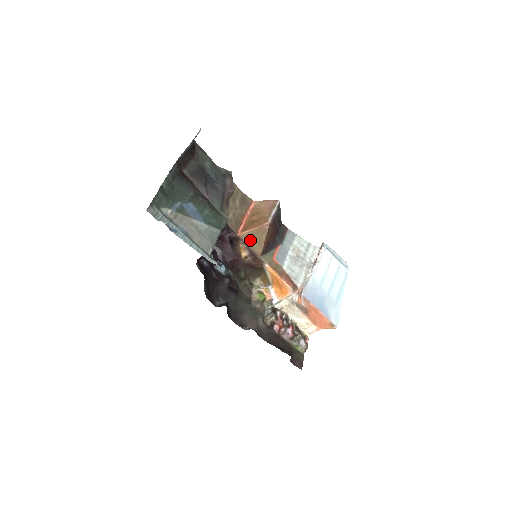
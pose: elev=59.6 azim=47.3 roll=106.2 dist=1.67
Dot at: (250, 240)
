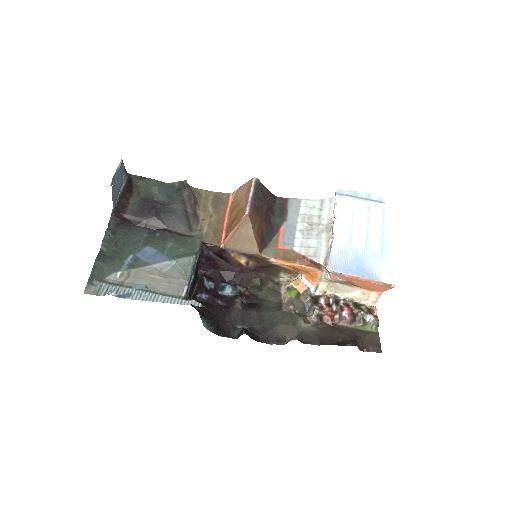
Dot at: (238, 244)
